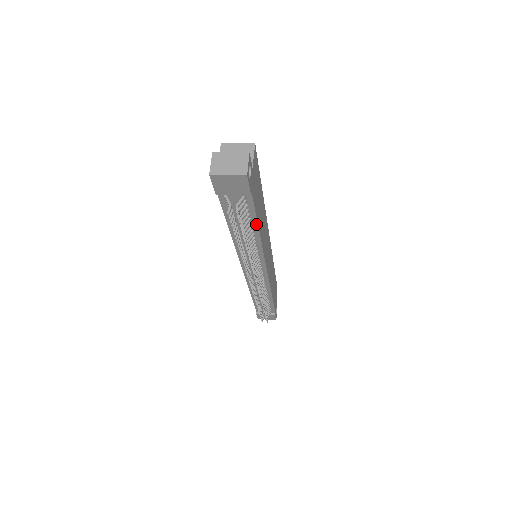
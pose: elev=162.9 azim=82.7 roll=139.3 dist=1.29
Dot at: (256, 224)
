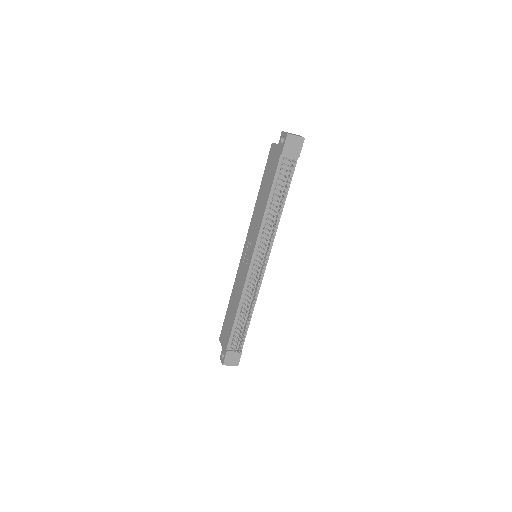
Dot at: (287, 193)
